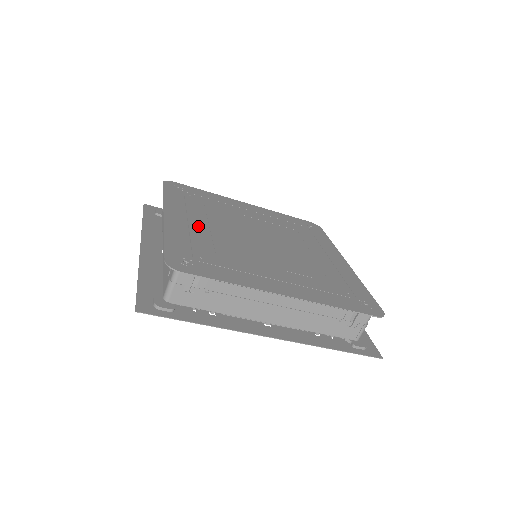
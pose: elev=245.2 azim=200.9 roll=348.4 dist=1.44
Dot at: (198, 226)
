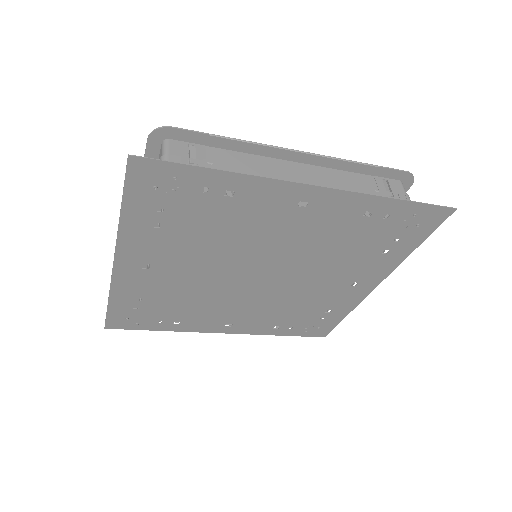
Dot at: occluded
